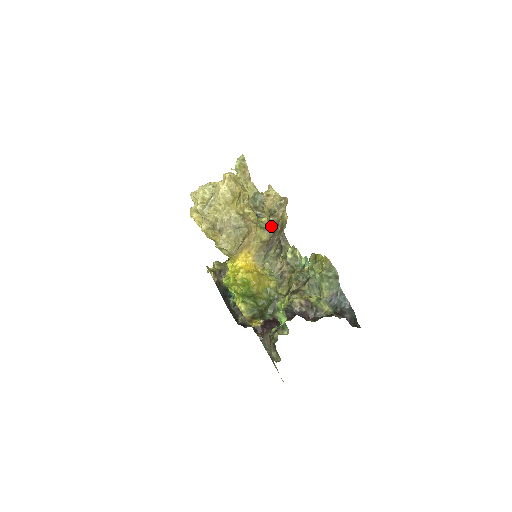
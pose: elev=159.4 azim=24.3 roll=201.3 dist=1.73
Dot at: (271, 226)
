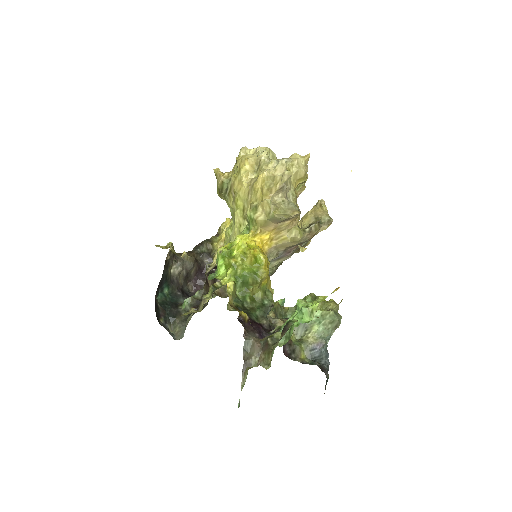
Dot at: (310, 232)
